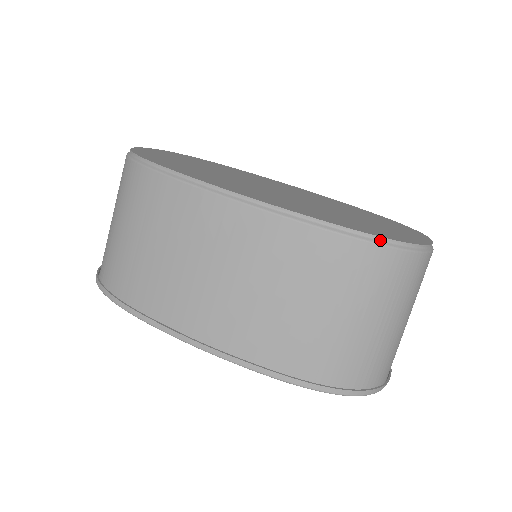
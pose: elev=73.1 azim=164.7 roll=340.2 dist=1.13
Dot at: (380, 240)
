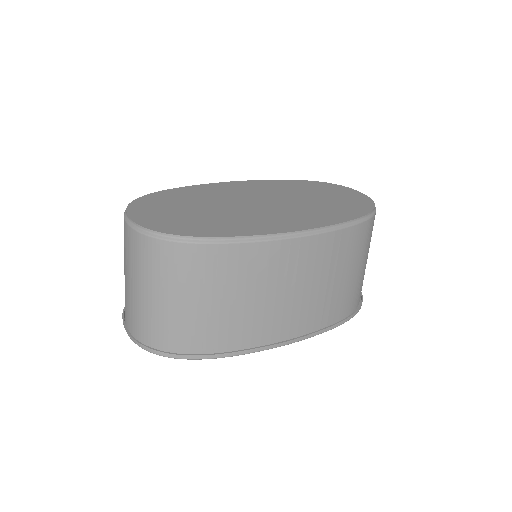
Dot at: (369, 215)
